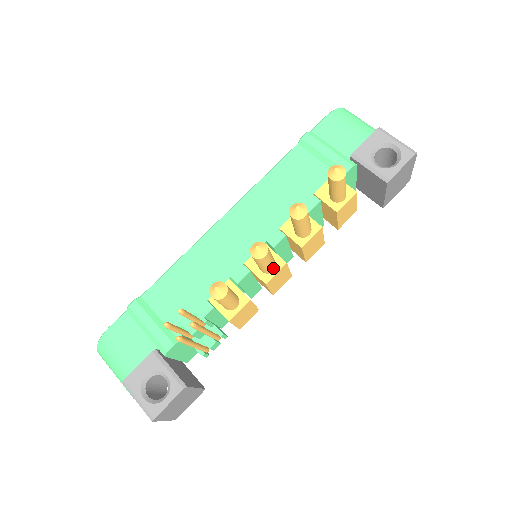
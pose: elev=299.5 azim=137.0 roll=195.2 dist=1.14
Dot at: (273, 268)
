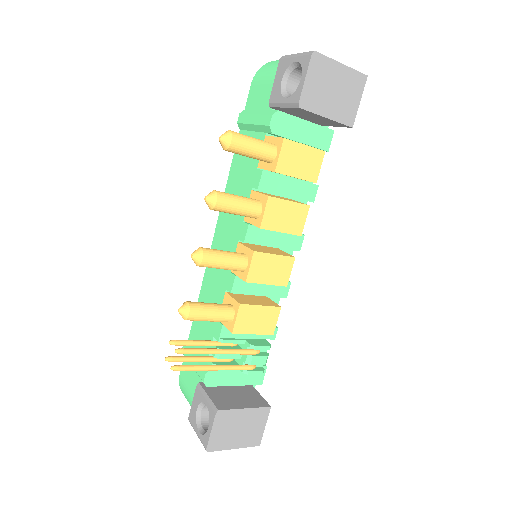
Dot at: (243, 263)
